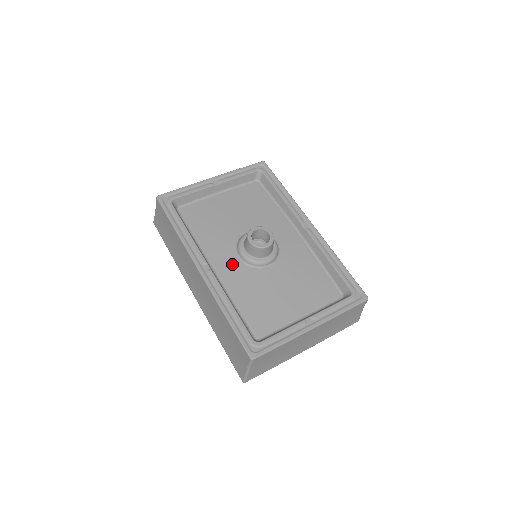
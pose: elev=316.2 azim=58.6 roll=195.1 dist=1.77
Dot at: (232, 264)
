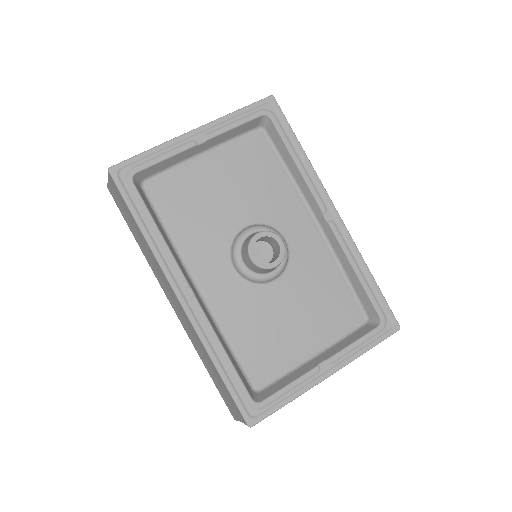
Dot at: (224, 280)
